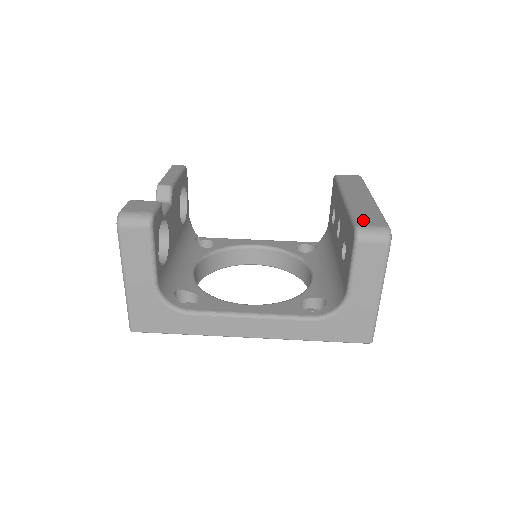
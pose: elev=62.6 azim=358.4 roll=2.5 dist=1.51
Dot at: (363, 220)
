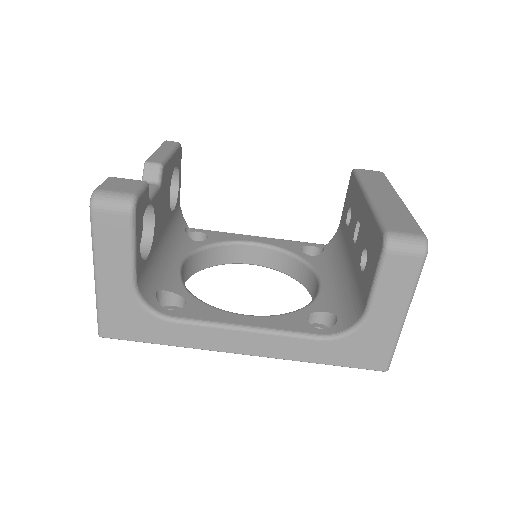
Dot at: (394, 225)
